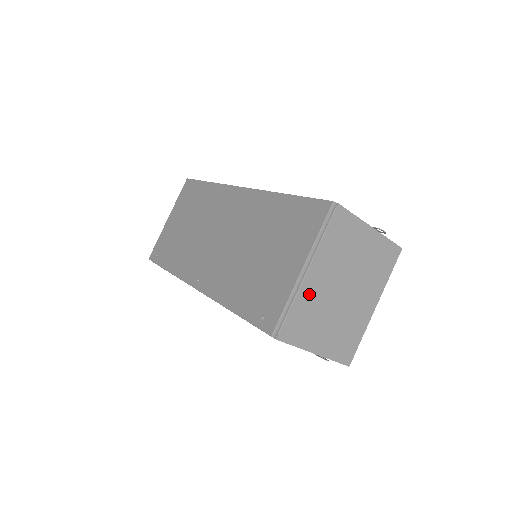
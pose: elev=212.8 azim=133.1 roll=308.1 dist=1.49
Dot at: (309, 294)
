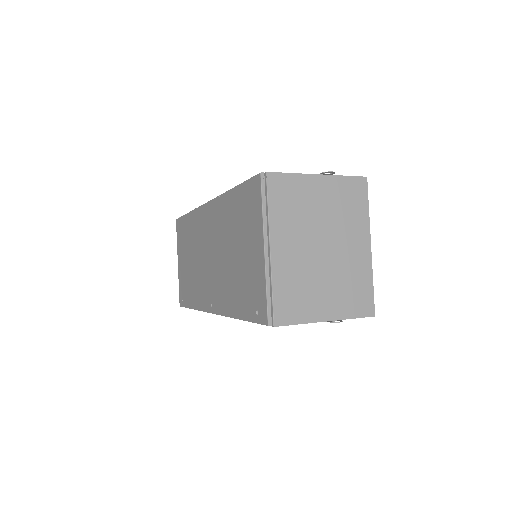
Dot at: (285, 269)
